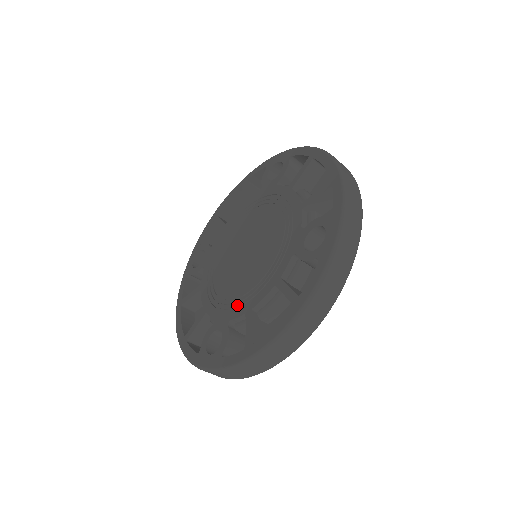
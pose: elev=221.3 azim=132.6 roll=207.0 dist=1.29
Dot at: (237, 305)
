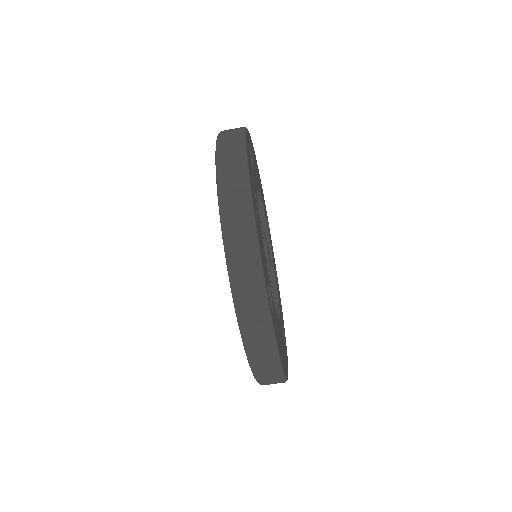
Dot at: occluded
